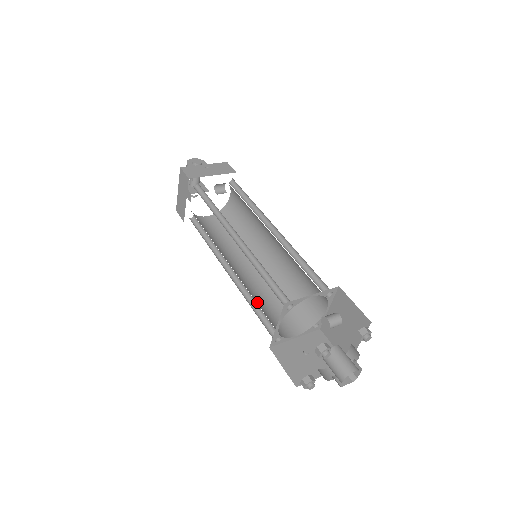
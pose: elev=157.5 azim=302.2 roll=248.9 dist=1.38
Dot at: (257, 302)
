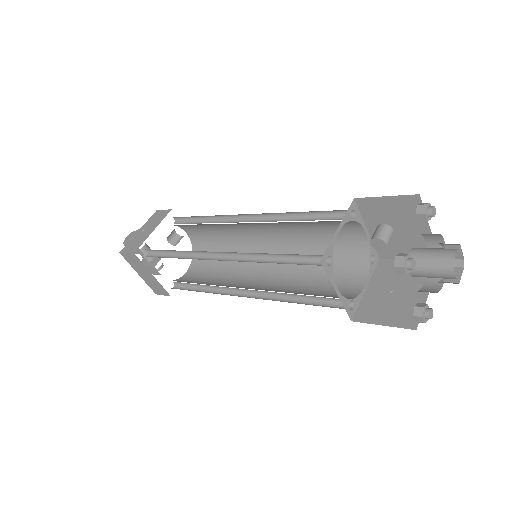
Dot at: (298, 293)
